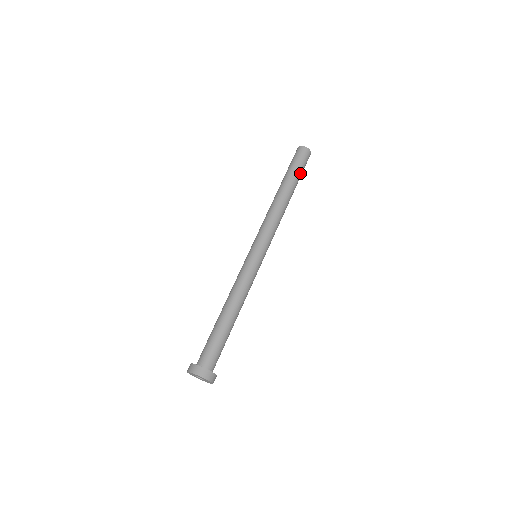
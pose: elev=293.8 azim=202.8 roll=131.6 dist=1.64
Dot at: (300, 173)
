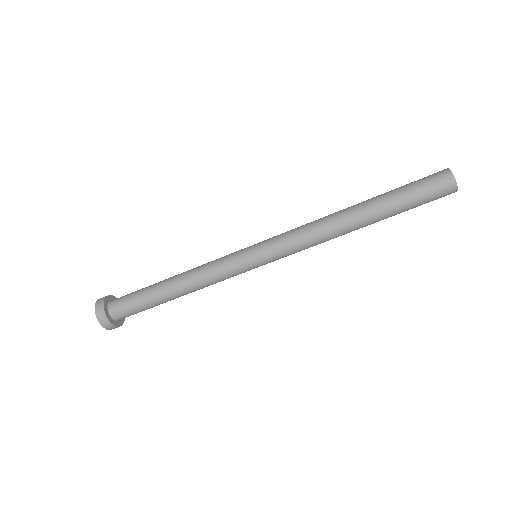
Dot at: occluded
